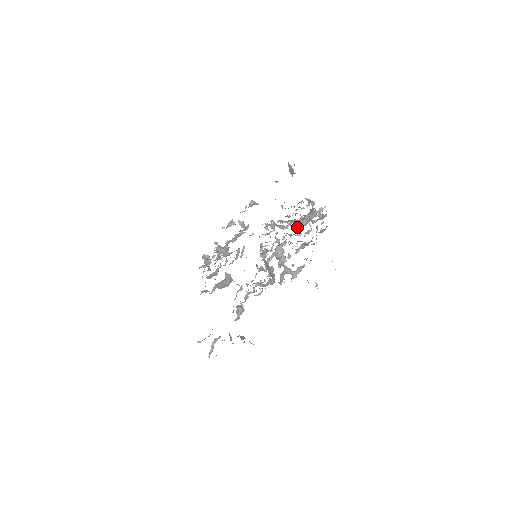
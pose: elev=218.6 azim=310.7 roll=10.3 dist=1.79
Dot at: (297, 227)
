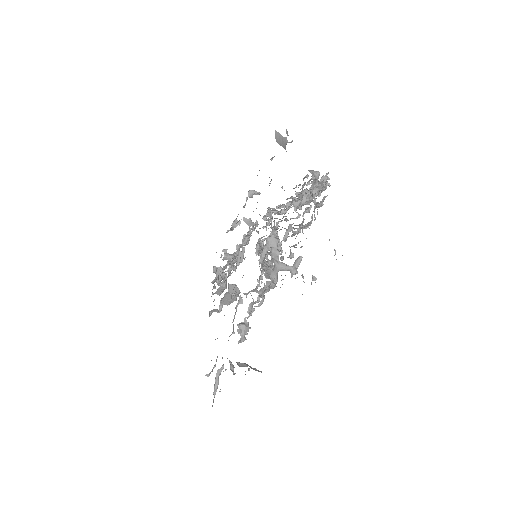
Dot at: occluded
